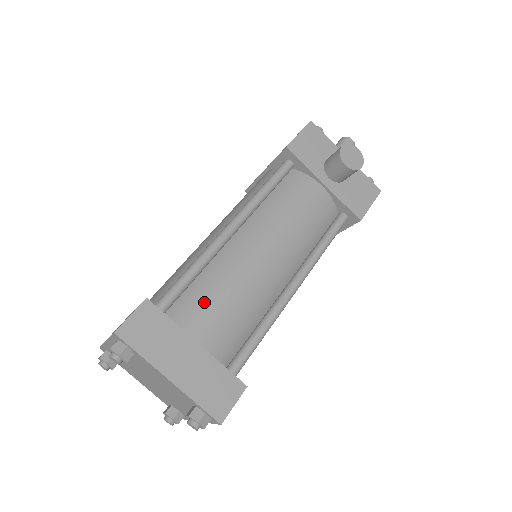
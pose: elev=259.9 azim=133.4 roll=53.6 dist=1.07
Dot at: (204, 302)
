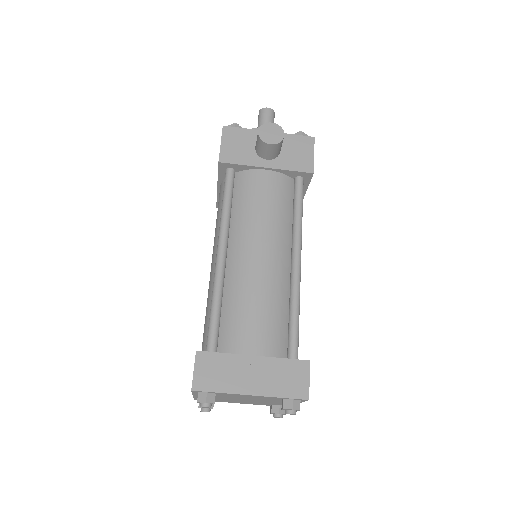
Dot at: (238, 323)
